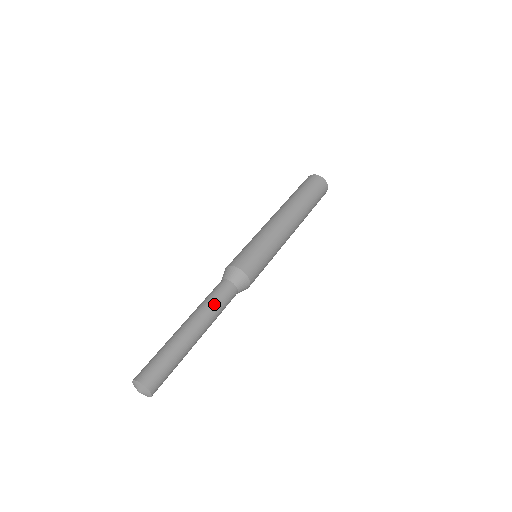
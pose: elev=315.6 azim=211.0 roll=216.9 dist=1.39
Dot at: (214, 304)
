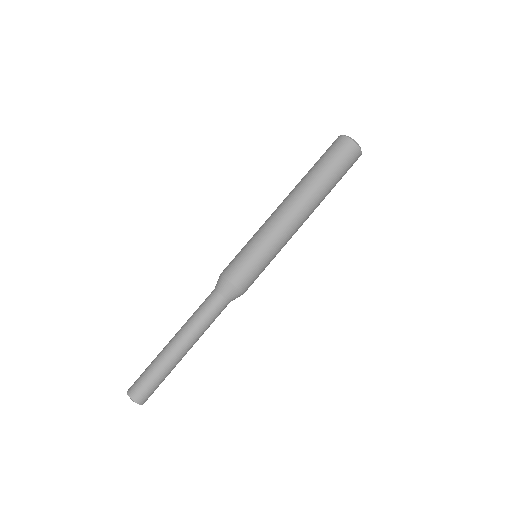
Dot at: (206, 325)
